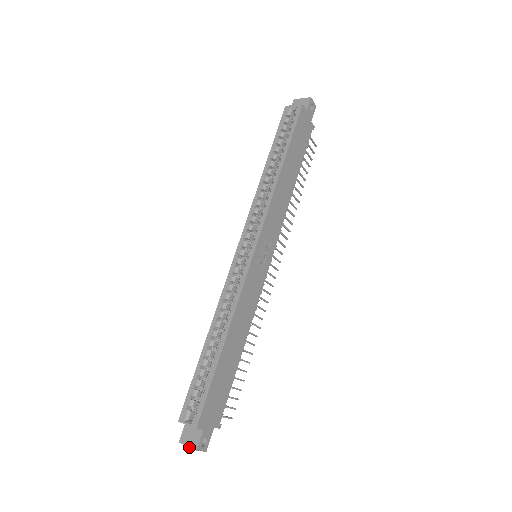
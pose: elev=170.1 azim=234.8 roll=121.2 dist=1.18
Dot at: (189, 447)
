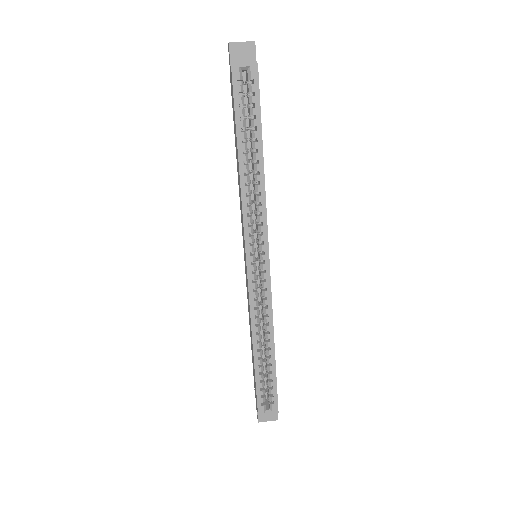
Dot at: occluded
